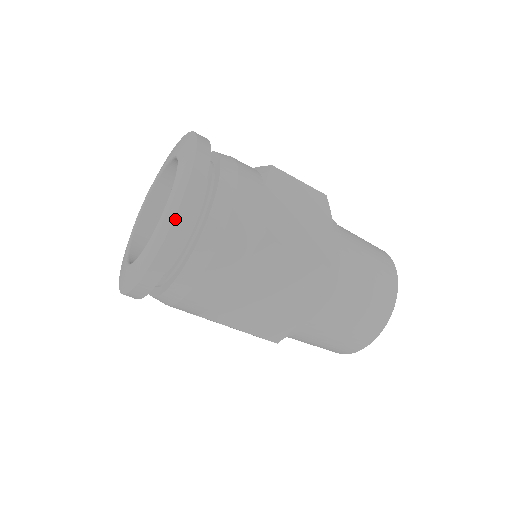
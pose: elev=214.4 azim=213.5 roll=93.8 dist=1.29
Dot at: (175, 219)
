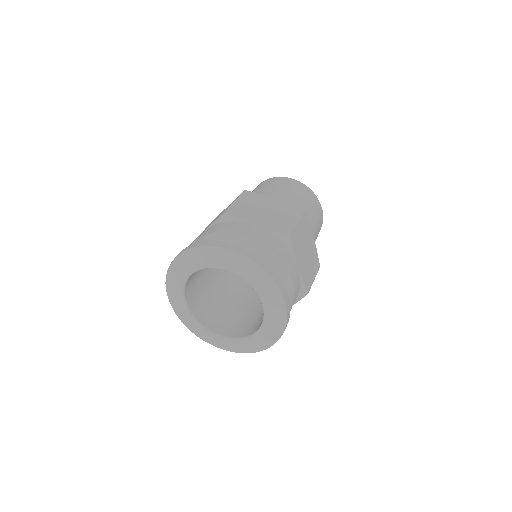
Dot at: occluded
